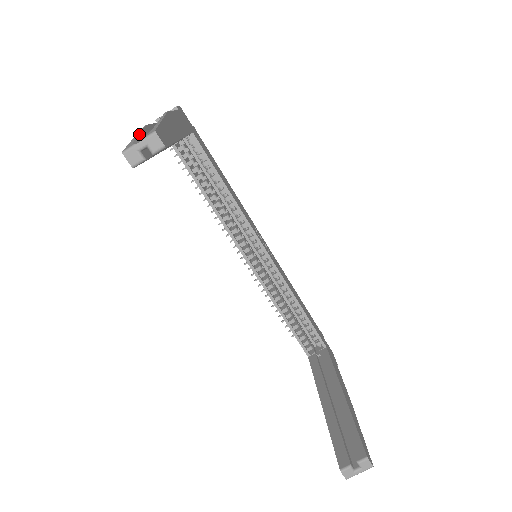
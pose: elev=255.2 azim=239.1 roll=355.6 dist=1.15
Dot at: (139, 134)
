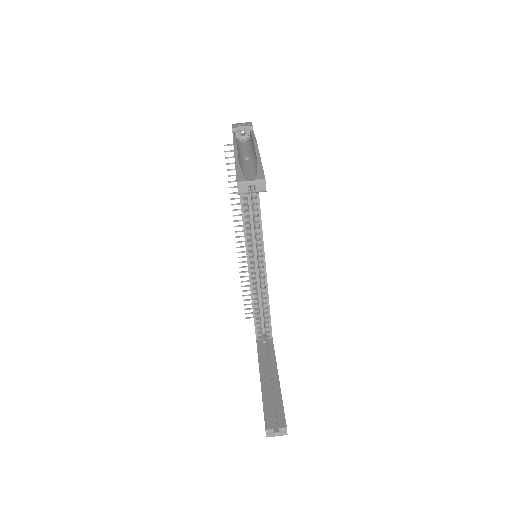
Dot at: occluded
